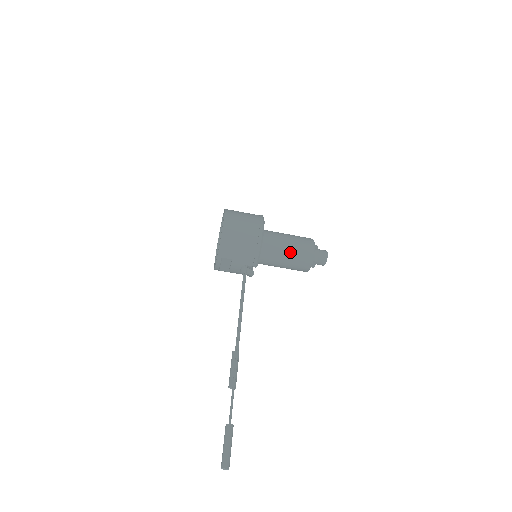
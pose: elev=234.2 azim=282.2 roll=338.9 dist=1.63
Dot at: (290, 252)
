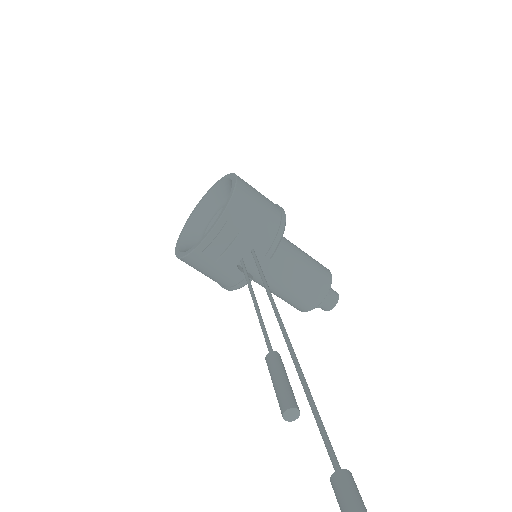
Dot at: (306, 263)
